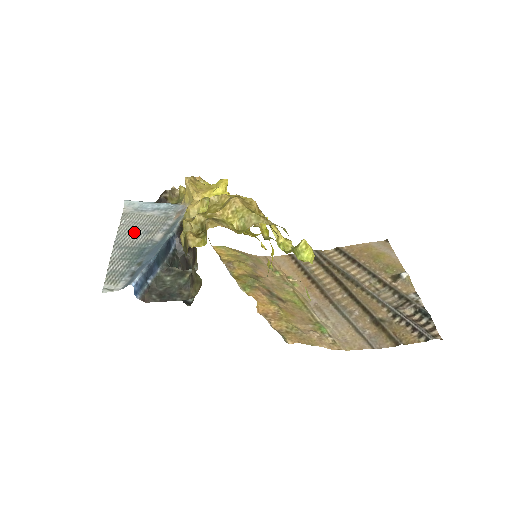
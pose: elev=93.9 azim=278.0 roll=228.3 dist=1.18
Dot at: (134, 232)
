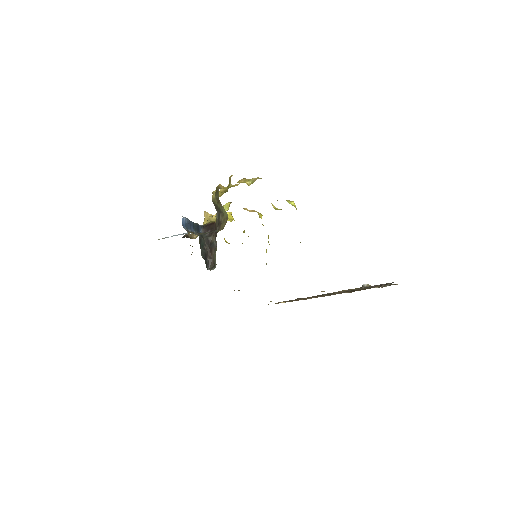
Dot at: occluded
